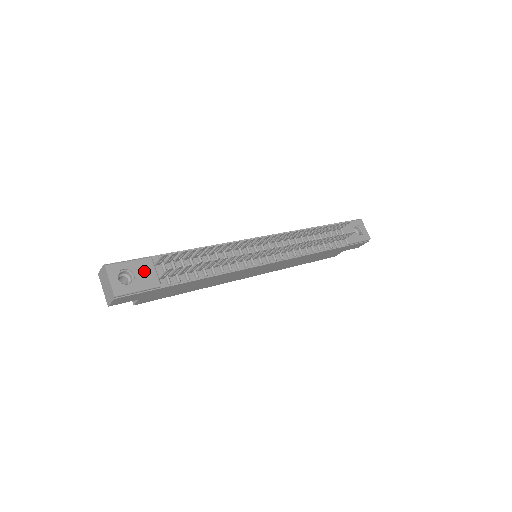
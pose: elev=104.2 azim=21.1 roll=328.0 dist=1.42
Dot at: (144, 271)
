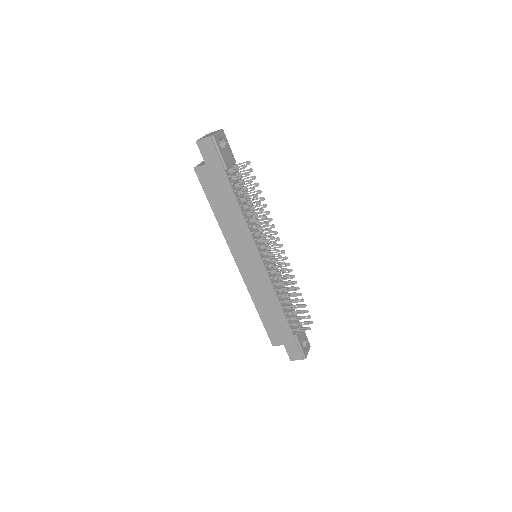
Dot at: (229, 156)
